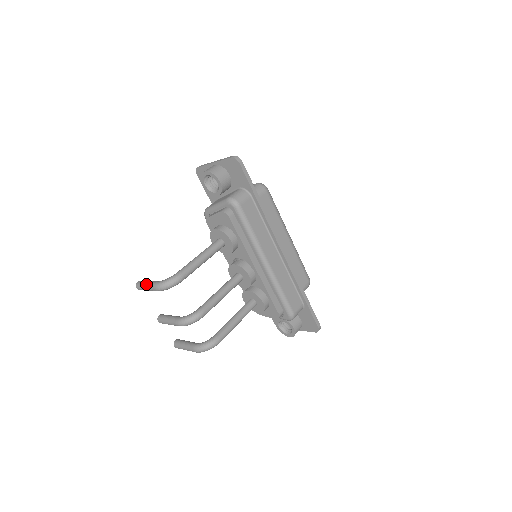
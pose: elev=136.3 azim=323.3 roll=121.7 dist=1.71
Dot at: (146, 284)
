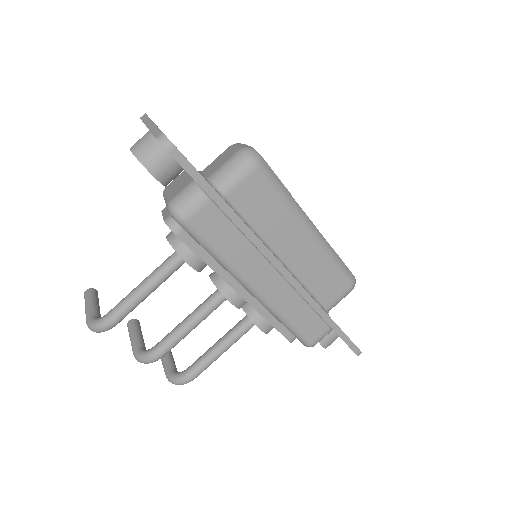
Dot at: (85, 308)
